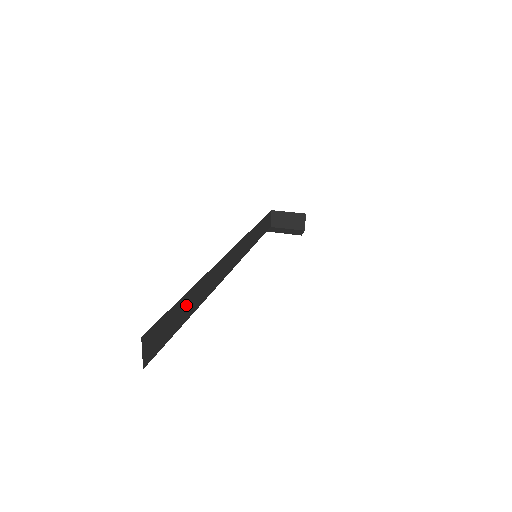
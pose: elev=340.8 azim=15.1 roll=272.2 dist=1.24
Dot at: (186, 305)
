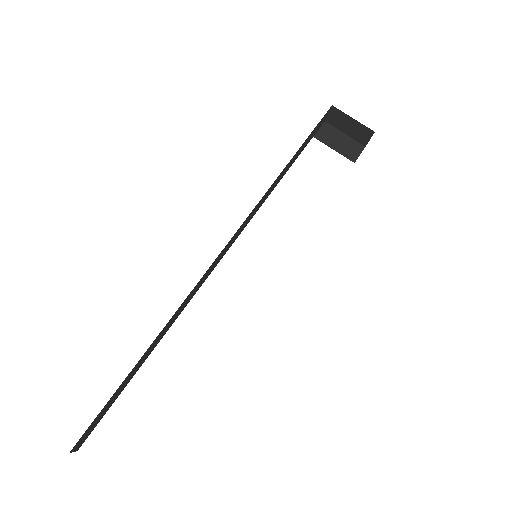
Dot at: (139, 363)
